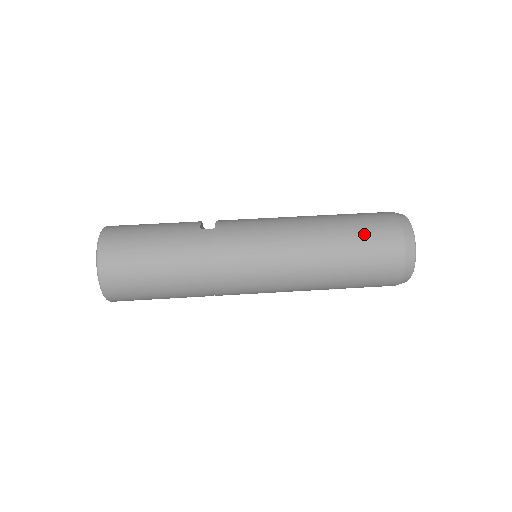
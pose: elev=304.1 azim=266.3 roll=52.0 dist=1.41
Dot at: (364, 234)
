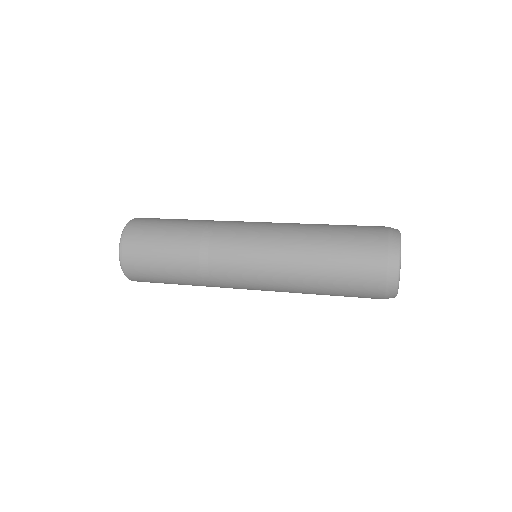
Dot at: occluded
